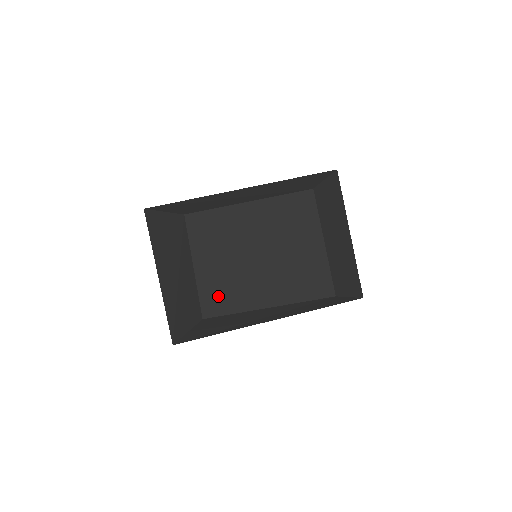
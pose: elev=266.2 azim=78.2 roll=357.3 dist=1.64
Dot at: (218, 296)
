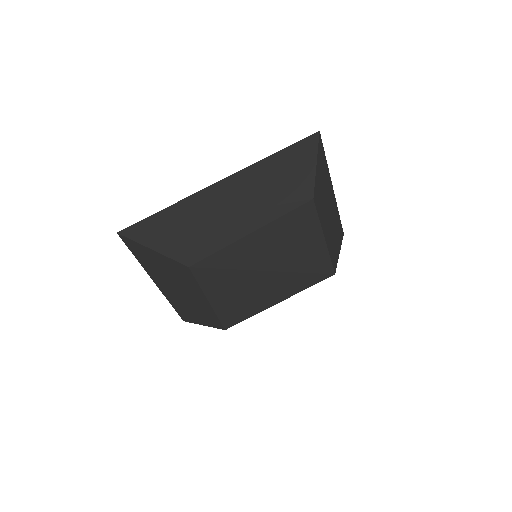
Dot at: (235, 311)
